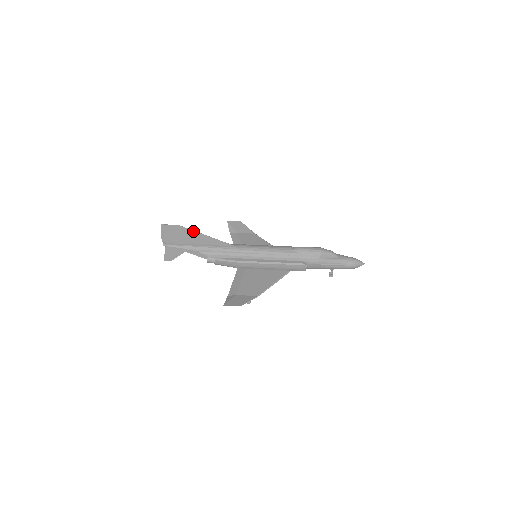
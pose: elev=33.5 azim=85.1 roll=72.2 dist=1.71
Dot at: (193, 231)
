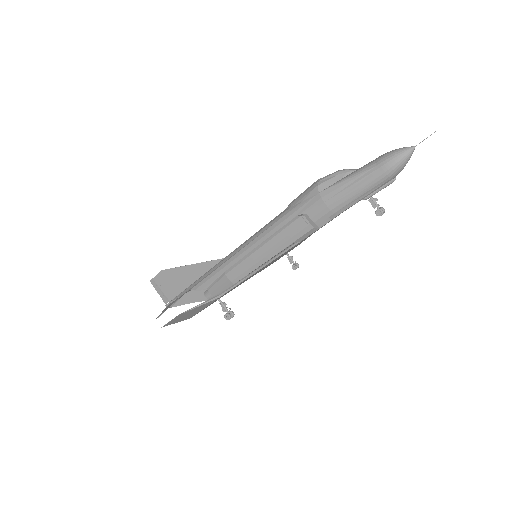
Dot at: (177, 268)
